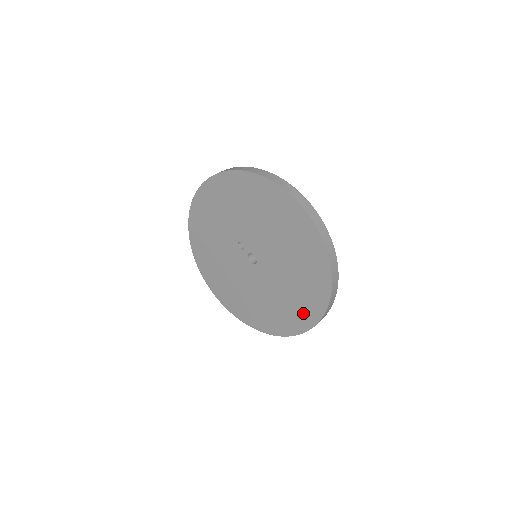
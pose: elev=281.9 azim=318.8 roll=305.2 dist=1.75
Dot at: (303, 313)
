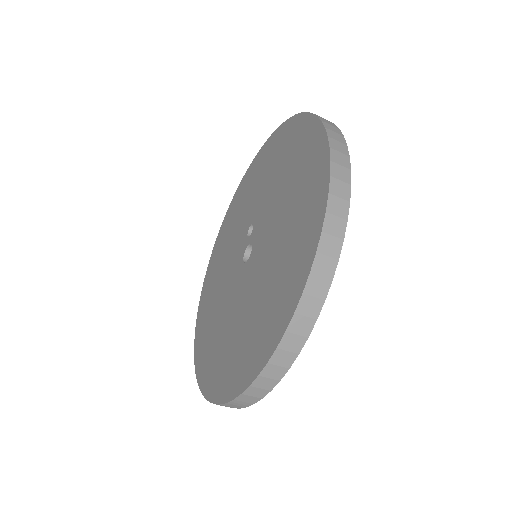
Dot at: (235, 368)
